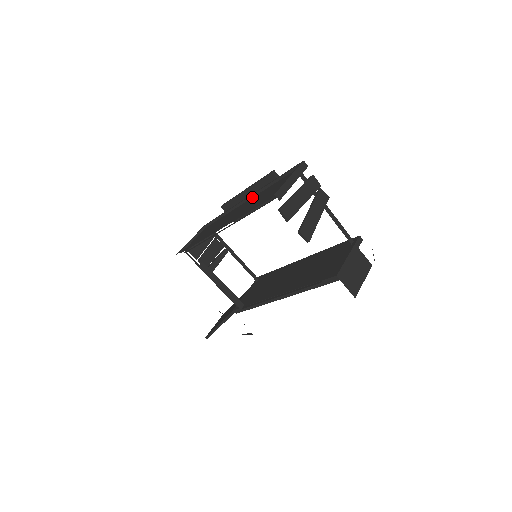
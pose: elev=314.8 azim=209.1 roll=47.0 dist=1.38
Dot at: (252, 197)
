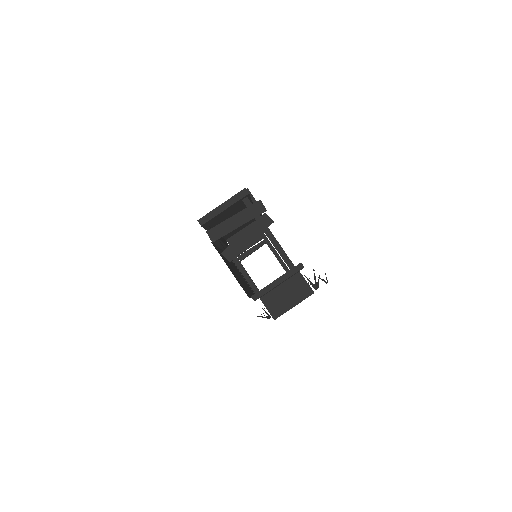
Dot at: occluded
